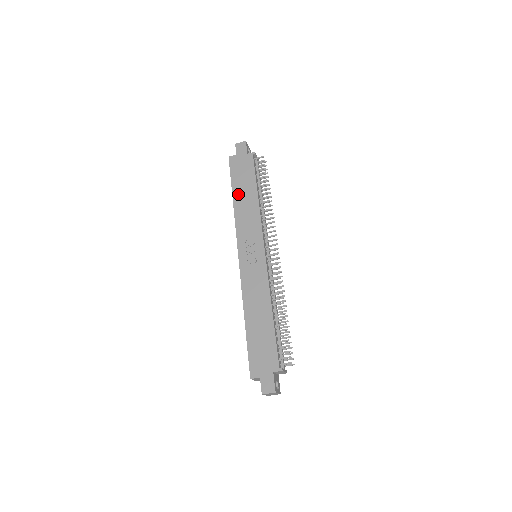
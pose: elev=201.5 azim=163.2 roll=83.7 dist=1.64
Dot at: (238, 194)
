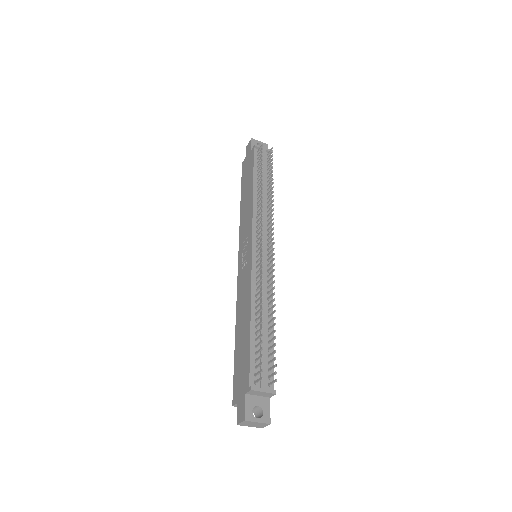
Dot at: (243, 196)
